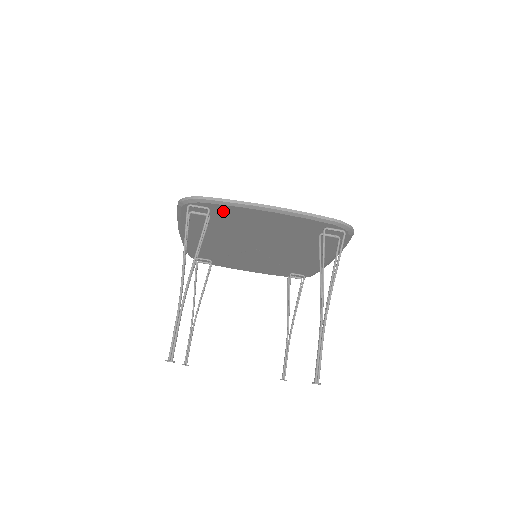
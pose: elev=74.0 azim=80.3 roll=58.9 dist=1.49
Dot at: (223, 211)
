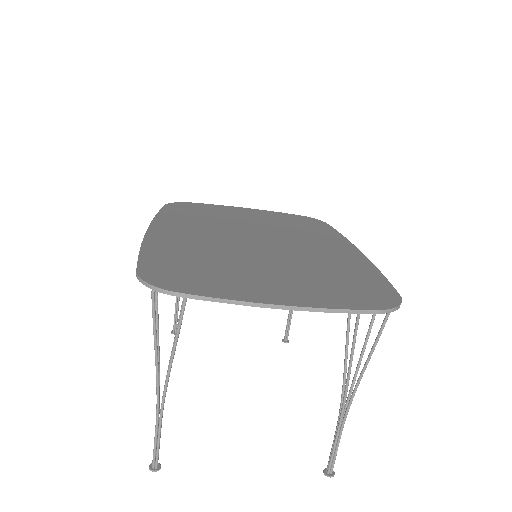
Dot at: occluded
